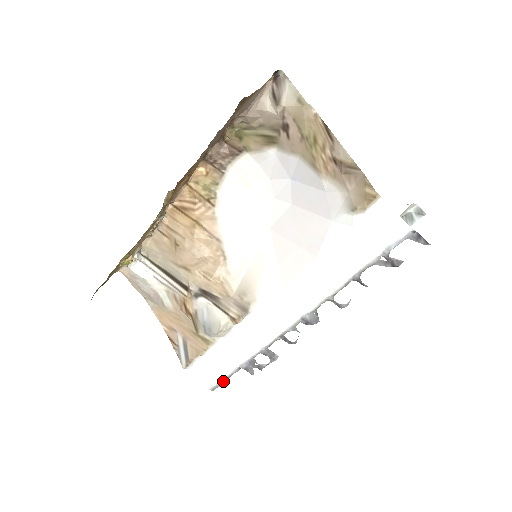
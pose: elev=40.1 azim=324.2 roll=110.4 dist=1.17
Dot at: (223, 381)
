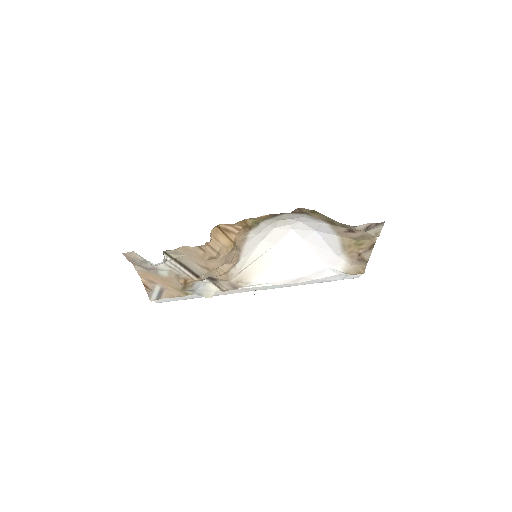
Dot at: (174, 300)
